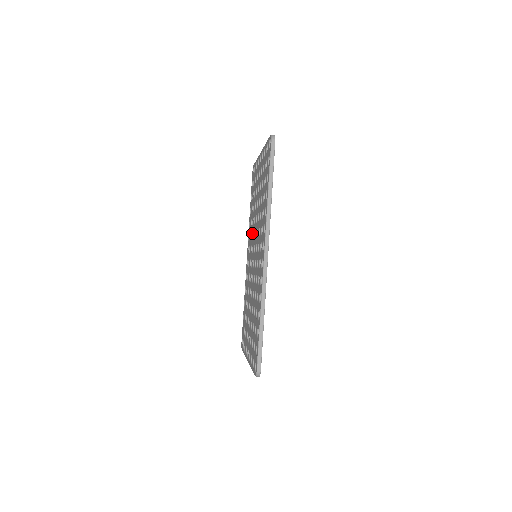
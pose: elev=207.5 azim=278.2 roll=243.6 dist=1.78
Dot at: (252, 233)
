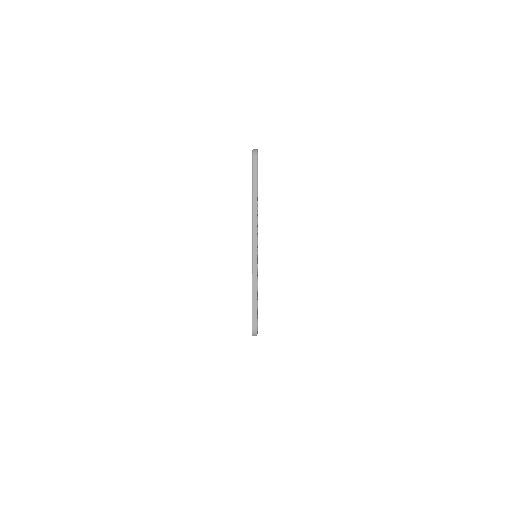
Dot at: occluded
